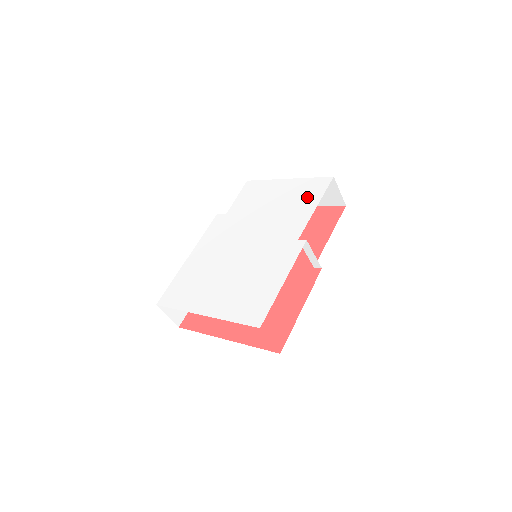
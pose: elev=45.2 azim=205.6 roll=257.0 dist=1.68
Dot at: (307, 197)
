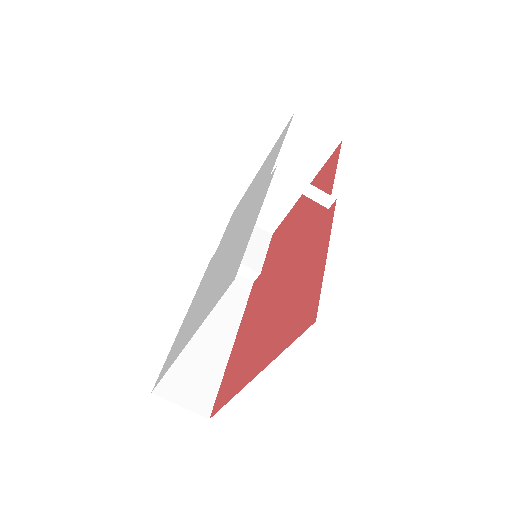
Dot at: (275, 149)
